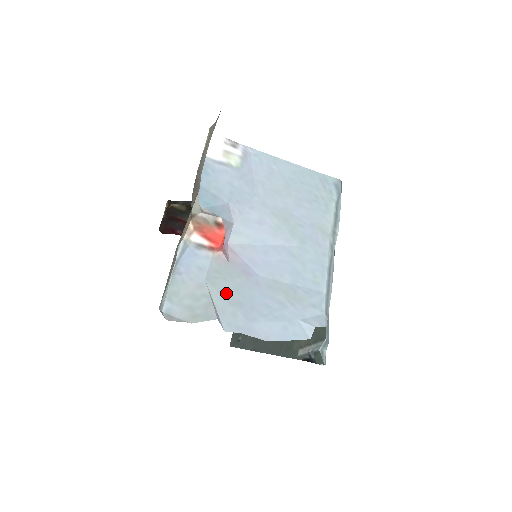
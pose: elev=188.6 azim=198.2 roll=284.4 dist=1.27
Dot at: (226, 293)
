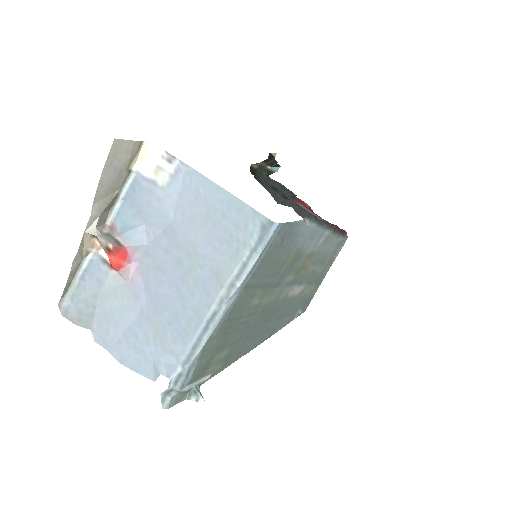
Dot at: (110, 310)
